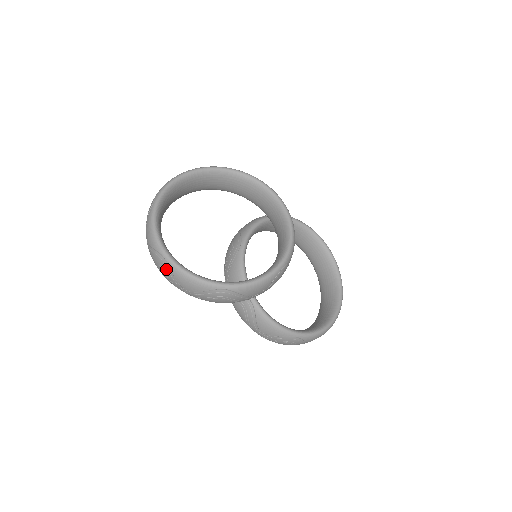
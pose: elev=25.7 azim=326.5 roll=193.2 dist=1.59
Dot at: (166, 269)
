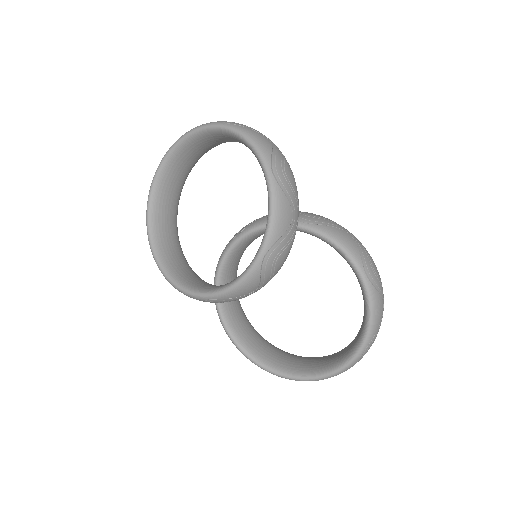
Dot at: occluded
